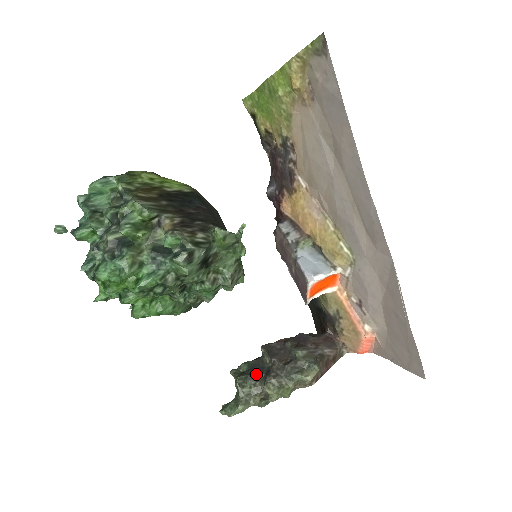
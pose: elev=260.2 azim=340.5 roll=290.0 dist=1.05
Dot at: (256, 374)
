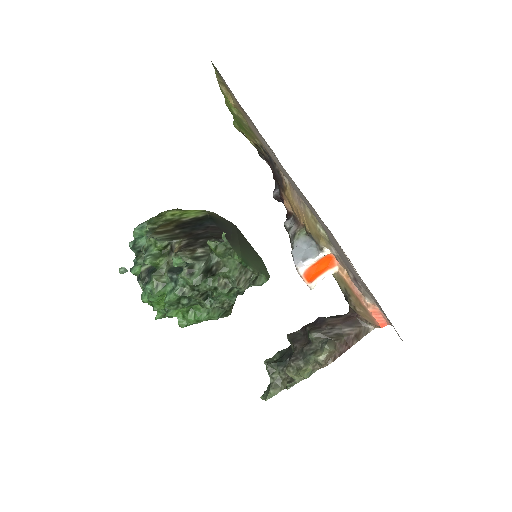
Dot at: (284, 361)
